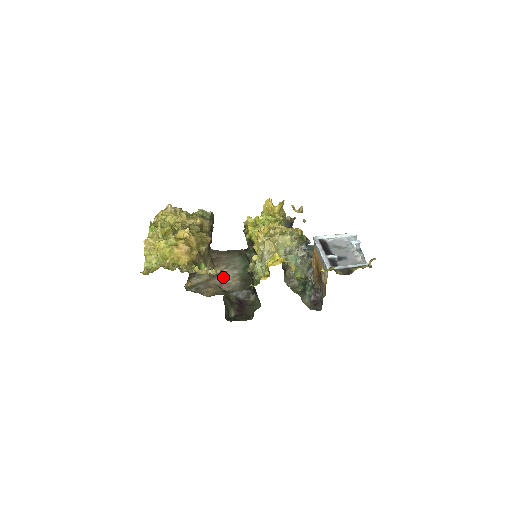
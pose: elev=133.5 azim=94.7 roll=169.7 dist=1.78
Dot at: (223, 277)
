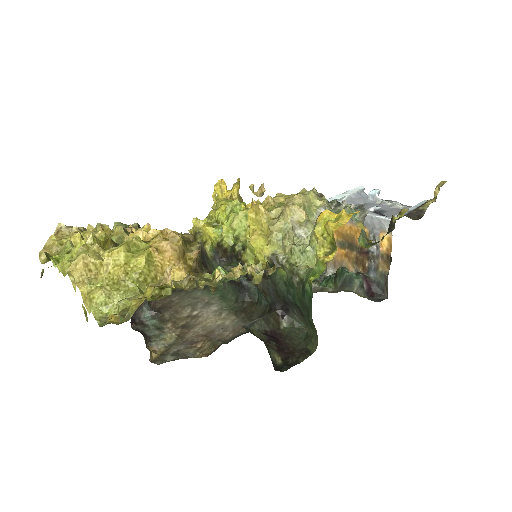
Dot at: (202, 322)
